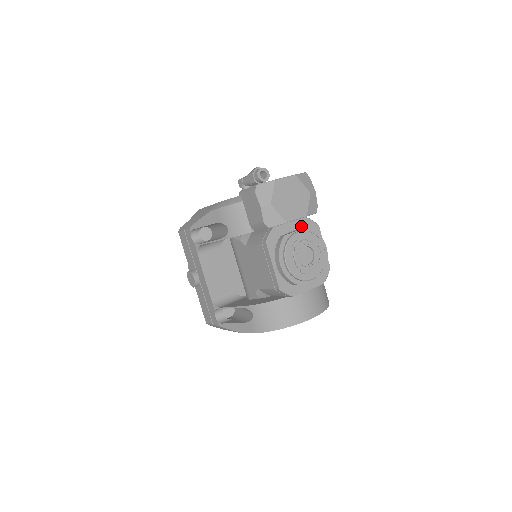
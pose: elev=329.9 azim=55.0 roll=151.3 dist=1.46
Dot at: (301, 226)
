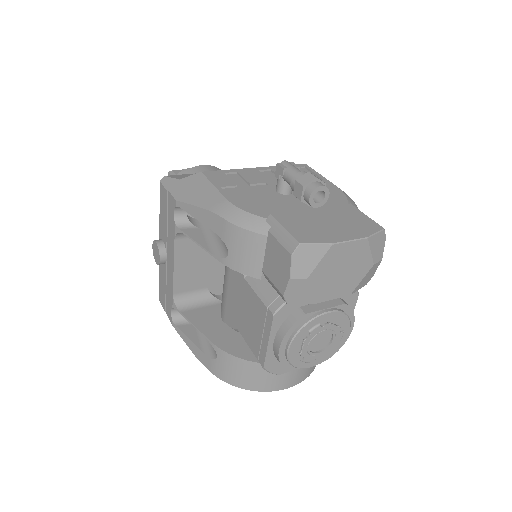
Dot at: occluded
